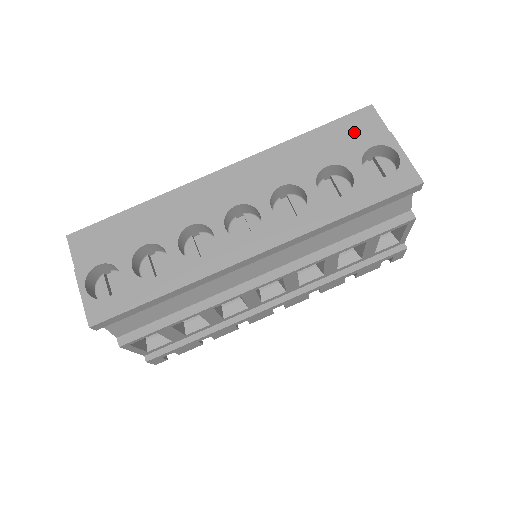
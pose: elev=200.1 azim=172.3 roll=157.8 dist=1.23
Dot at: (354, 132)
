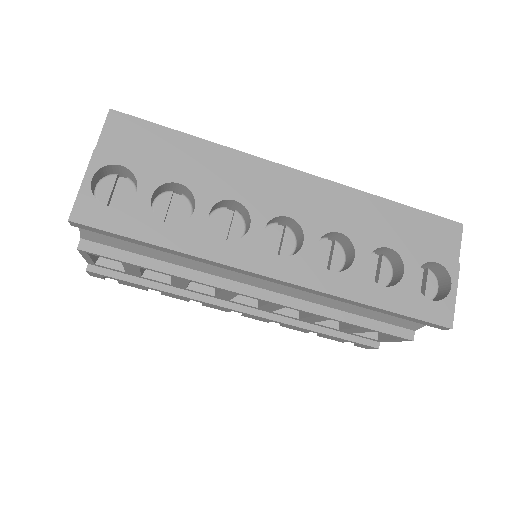
Dot at: (432, 236)
